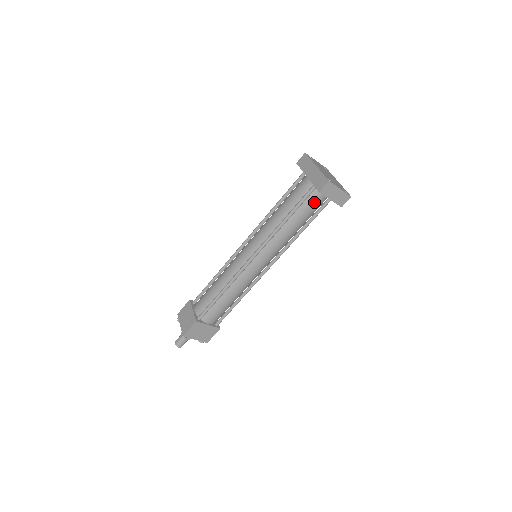
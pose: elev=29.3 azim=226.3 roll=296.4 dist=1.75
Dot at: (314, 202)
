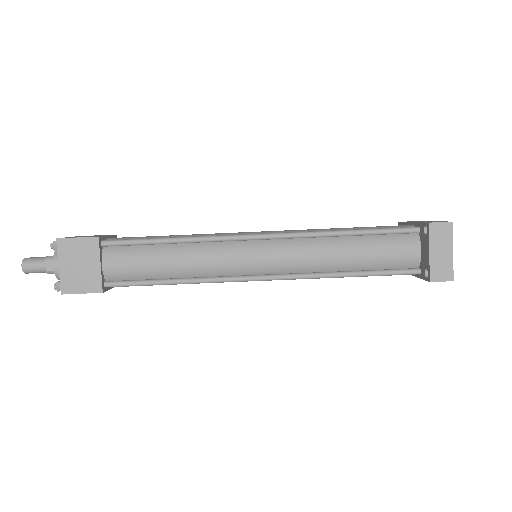
Dot at: (399, 248)
